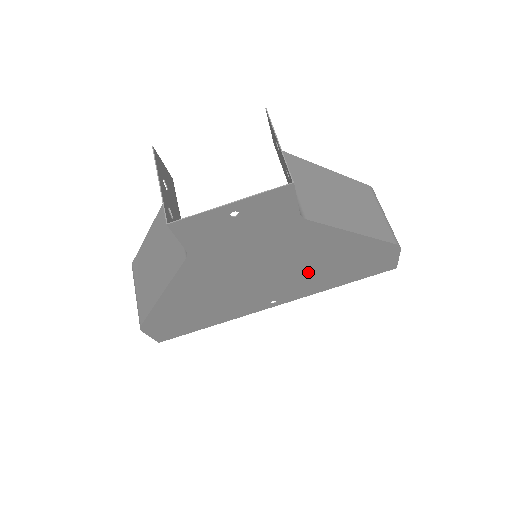
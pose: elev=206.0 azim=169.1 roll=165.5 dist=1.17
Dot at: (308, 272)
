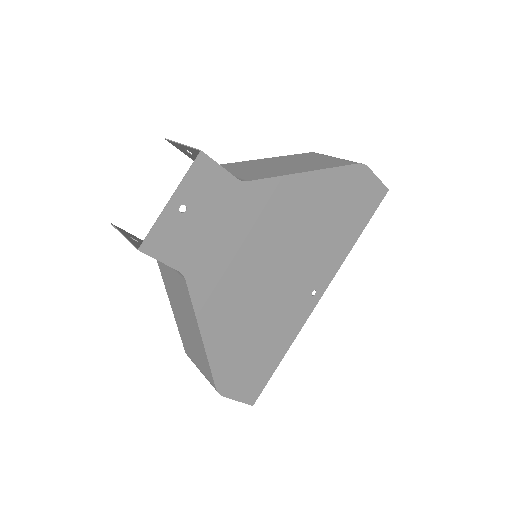
Dot at: (309, 239)
